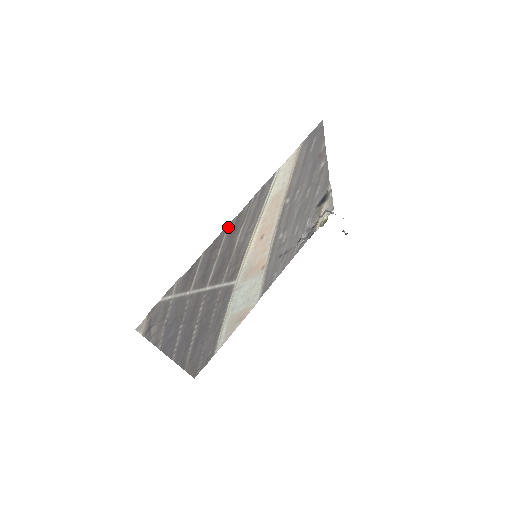
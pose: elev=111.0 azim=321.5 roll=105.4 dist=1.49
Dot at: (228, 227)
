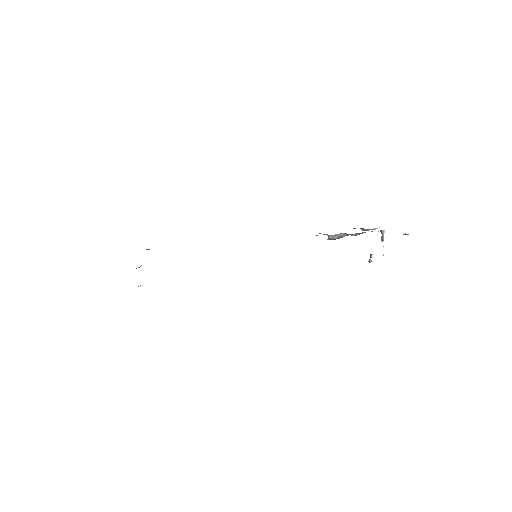
Dot at: occluded
